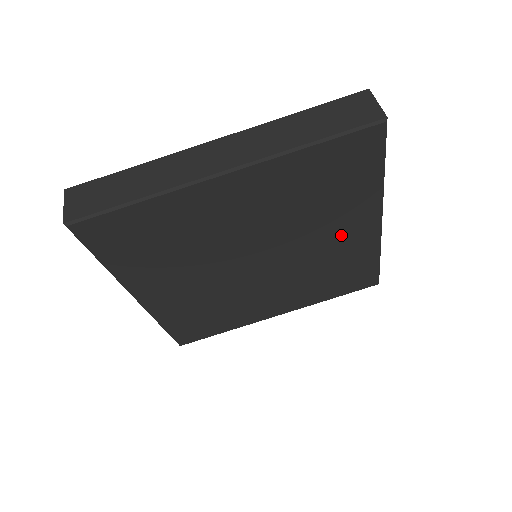
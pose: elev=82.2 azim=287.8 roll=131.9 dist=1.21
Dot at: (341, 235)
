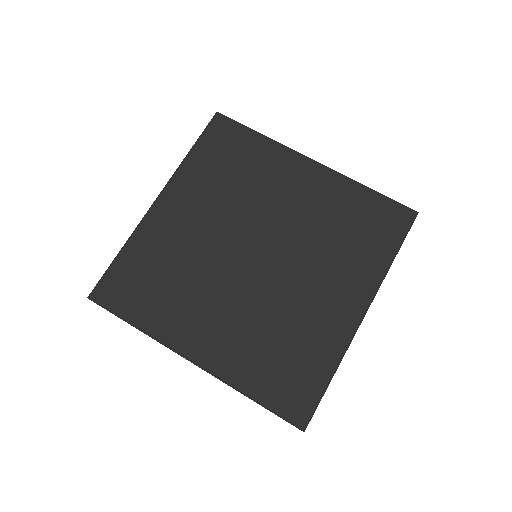
Dot at: (295, 189)
